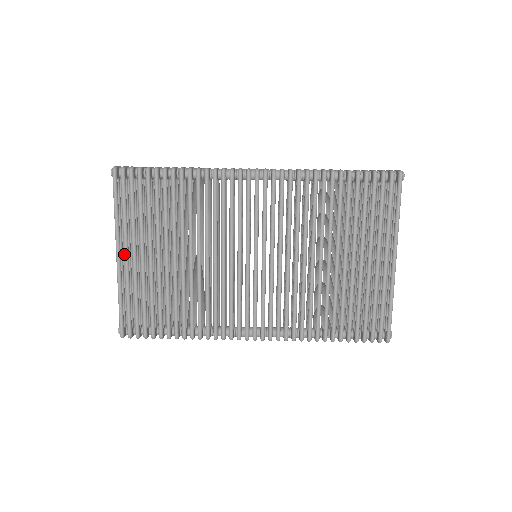
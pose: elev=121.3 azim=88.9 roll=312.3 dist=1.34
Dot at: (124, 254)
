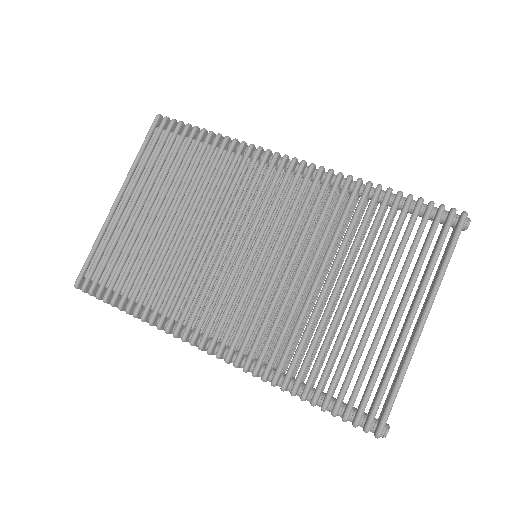
Dot at: (124, 198)
